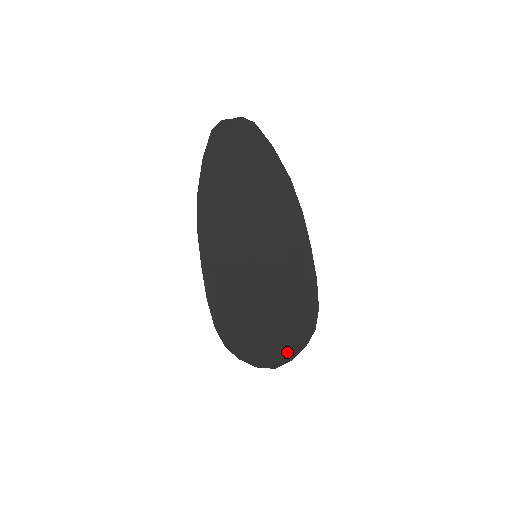
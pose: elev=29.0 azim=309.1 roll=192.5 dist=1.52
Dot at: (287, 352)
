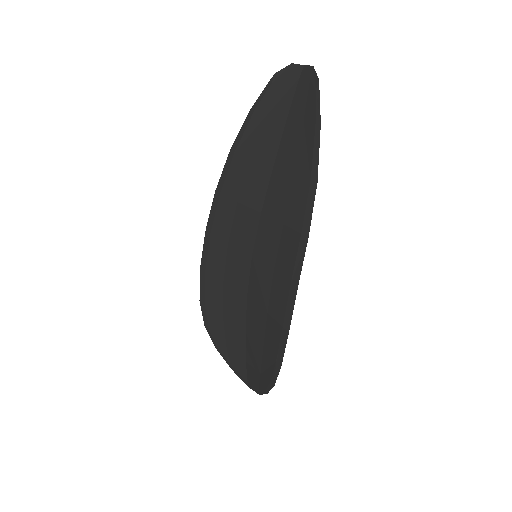
Dot at: (256, 382)
